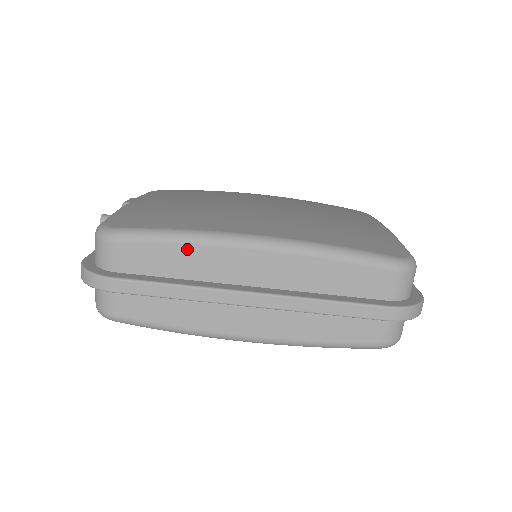
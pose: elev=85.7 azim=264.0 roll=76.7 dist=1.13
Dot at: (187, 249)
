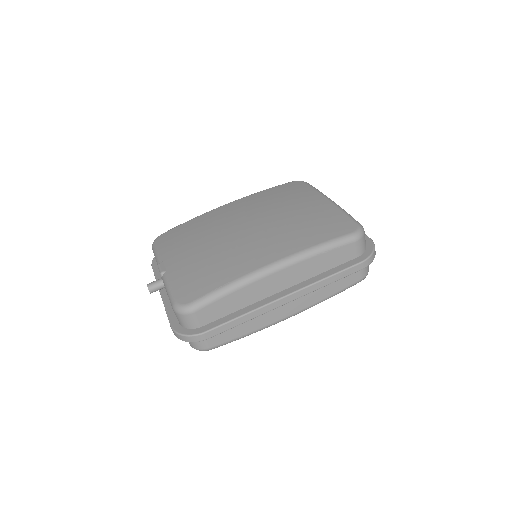
Dot at: (238, 293)
